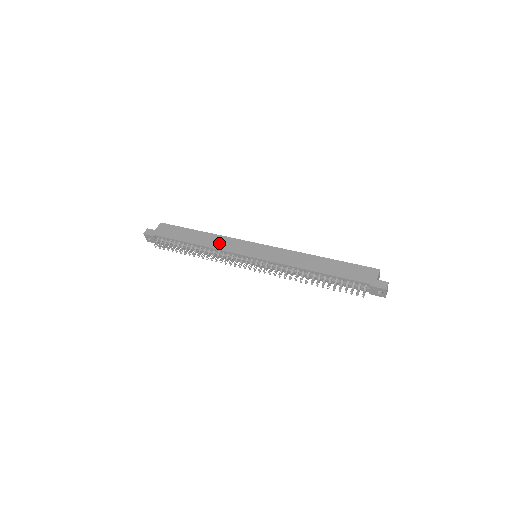
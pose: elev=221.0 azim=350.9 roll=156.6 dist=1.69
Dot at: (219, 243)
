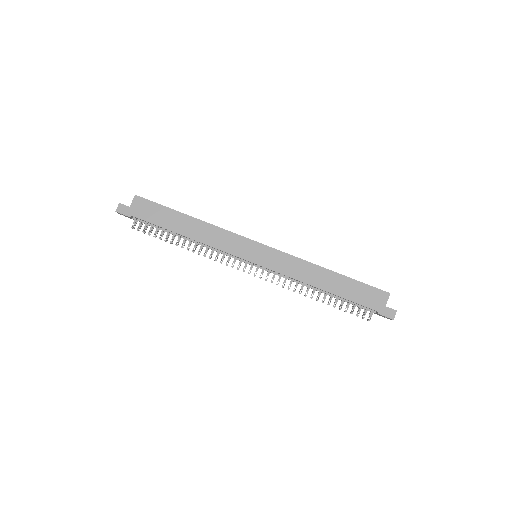
Dot at: (213, 238)
